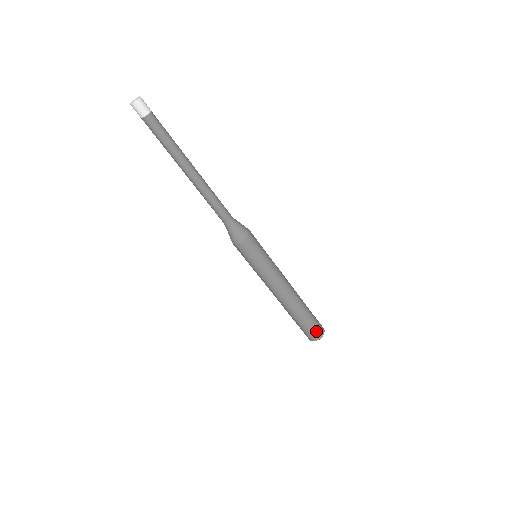
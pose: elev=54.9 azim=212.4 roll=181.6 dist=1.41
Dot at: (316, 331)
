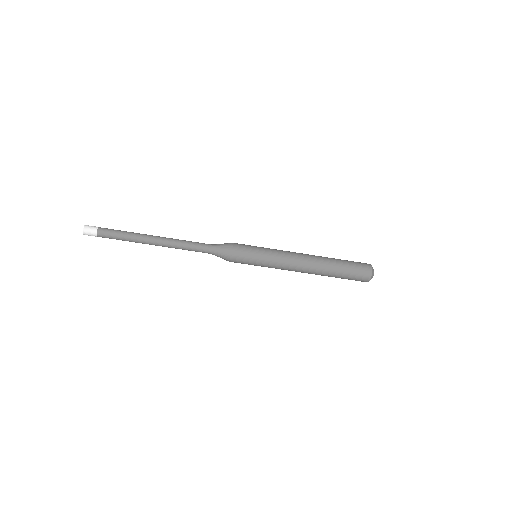
Dot at: (361, 274)
